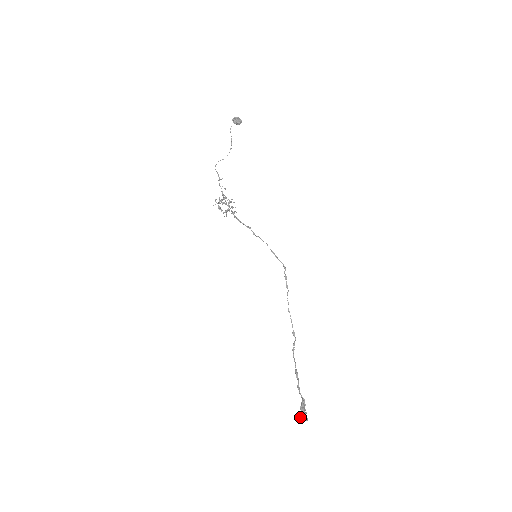
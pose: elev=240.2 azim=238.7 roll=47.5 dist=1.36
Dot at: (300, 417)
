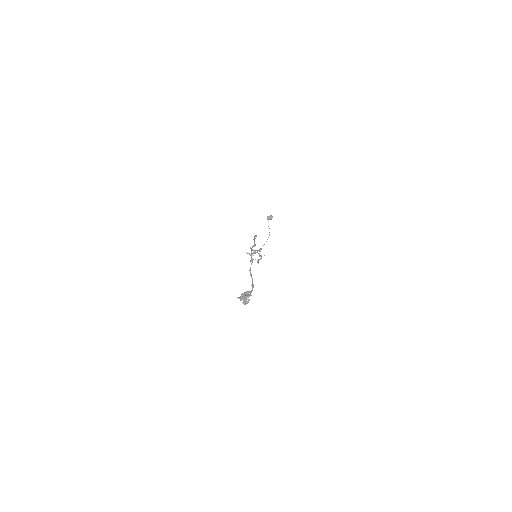
Dot at: (240, 300)
